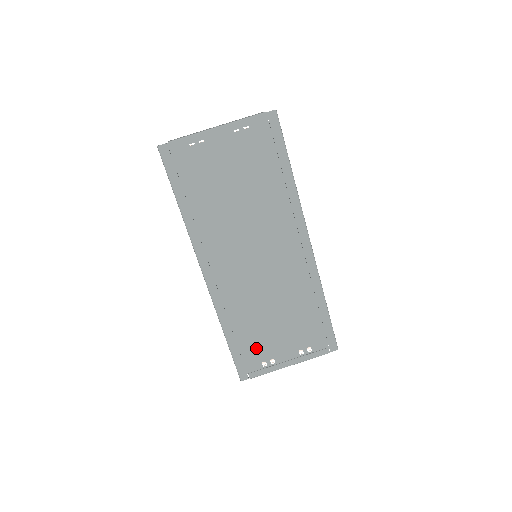
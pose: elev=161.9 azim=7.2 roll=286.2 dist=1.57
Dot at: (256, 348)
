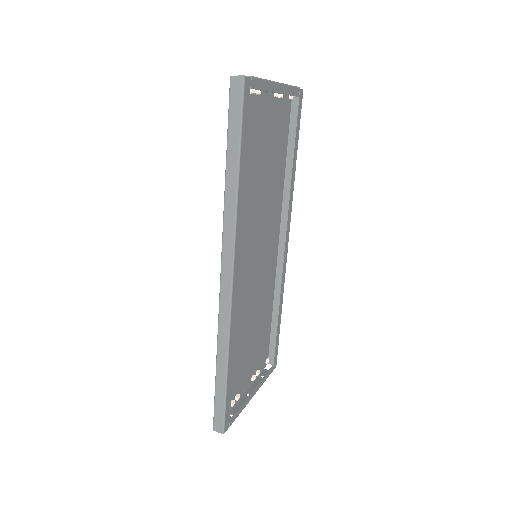
Dot at: occluded
